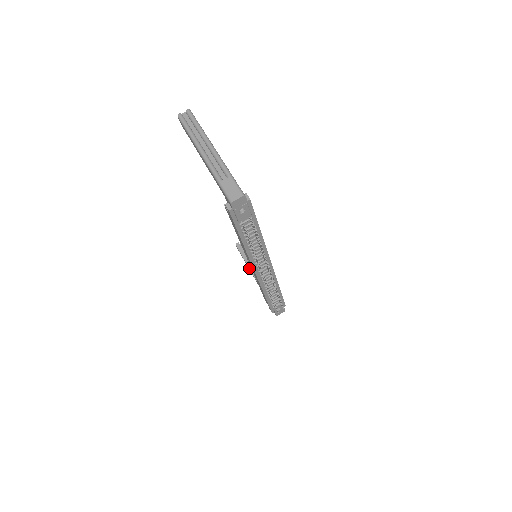
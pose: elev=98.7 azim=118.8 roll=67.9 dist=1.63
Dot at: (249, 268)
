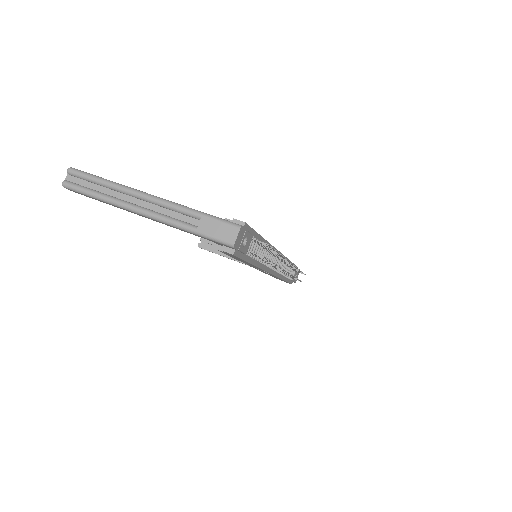
Dot at: (232, 259)
